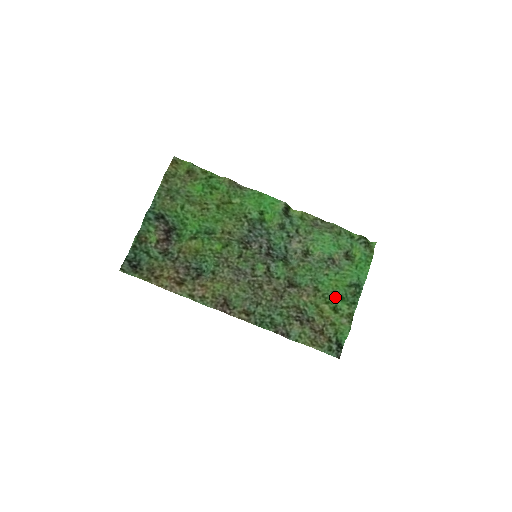
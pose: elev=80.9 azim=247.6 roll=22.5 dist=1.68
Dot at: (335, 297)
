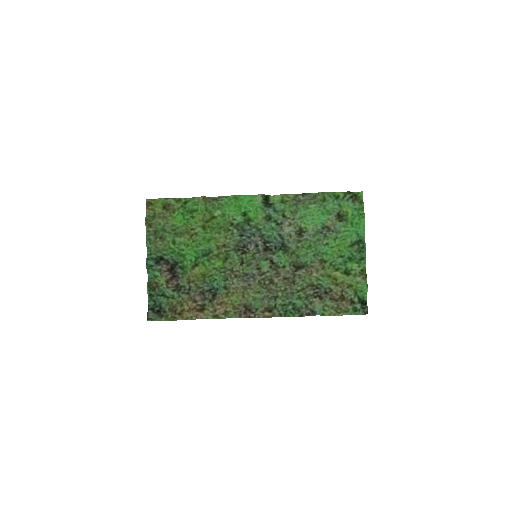
Dot at: (342, 261)
